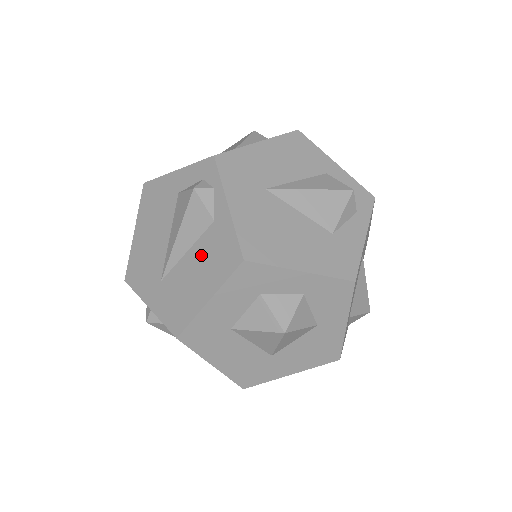
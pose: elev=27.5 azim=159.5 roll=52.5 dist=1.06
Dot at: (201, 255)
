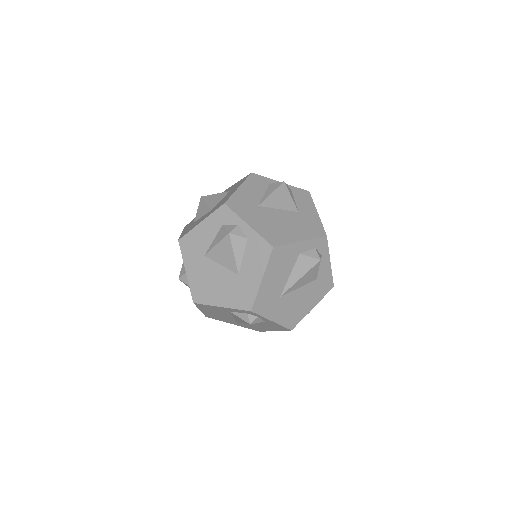
Dot at: (262, 325)
